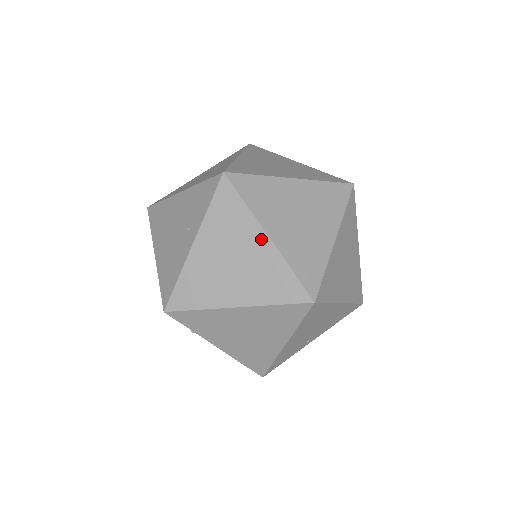
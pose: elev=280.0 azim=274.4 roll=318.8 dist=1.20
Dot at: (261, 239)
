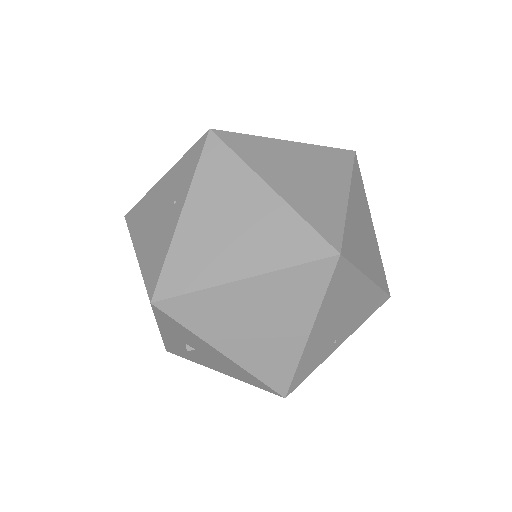
Dot at: (263, 192)
